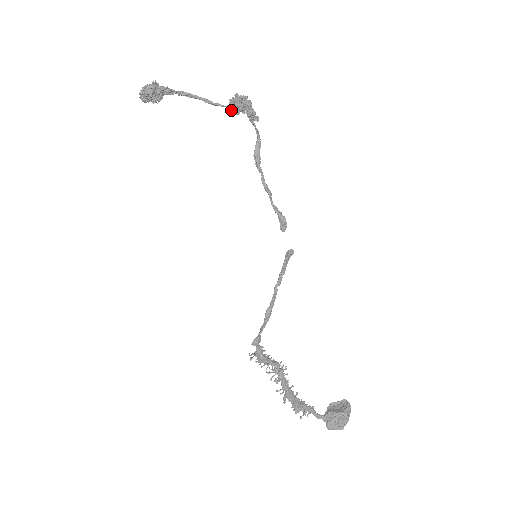
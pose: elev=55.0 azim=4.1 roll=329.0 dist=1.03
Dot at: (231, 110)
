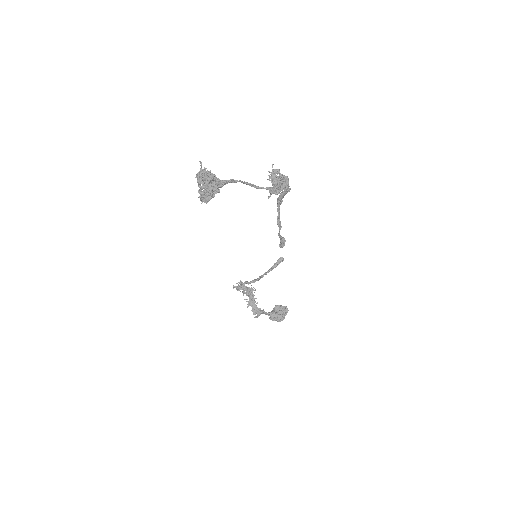
Dot at: (269, 197)
